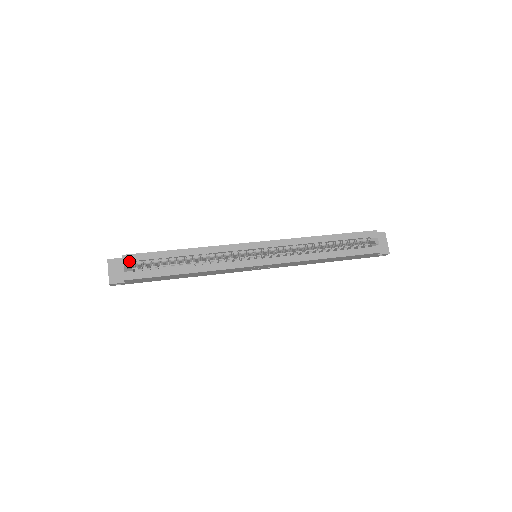
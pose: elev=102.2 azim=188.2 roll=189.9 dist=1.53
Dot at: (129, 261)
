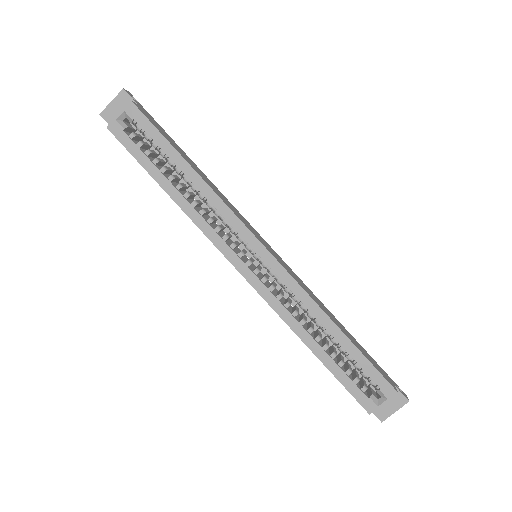
Dot at: (131, 115)
